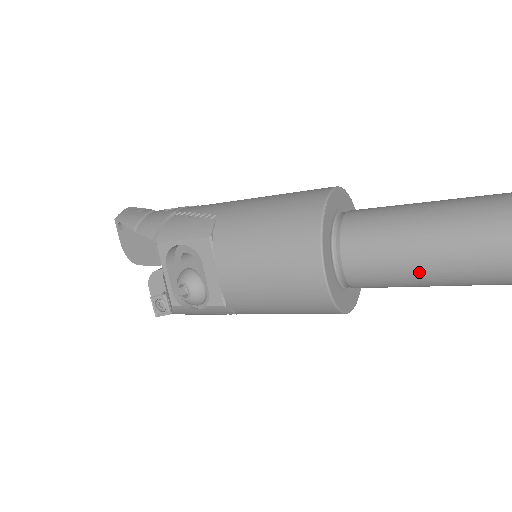
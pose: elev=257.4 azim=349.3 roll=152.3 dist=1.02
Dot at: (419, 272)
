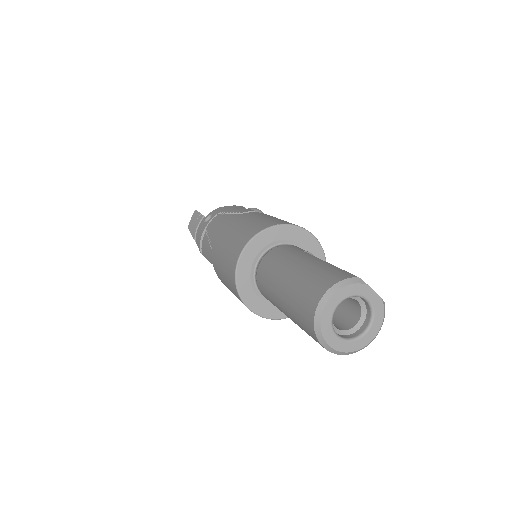
Dot at: occluded
